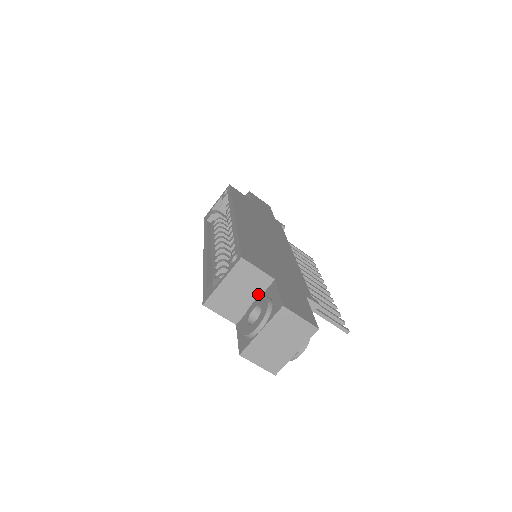
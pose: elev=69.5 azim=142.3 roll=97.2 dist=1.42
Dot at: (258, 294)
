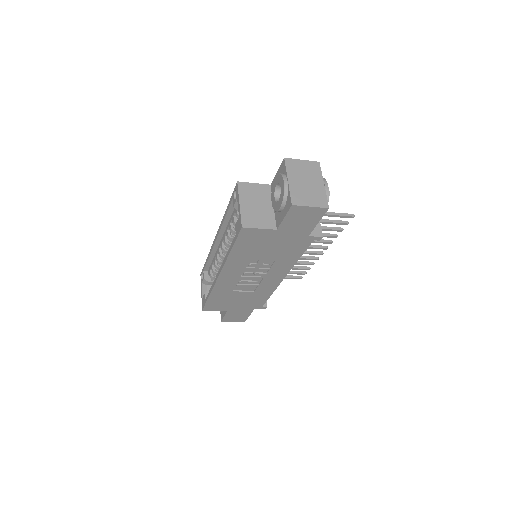
Dot at: (270, 200)
